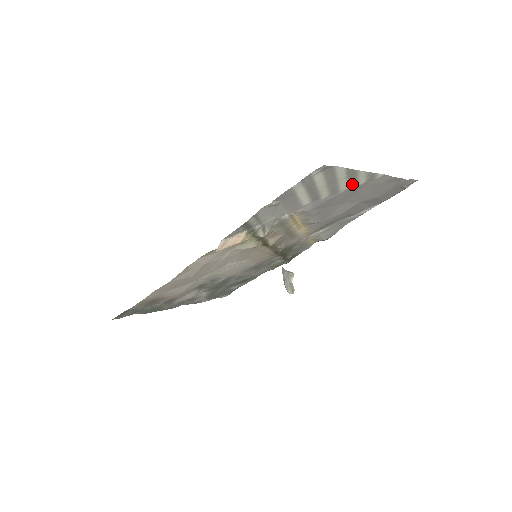
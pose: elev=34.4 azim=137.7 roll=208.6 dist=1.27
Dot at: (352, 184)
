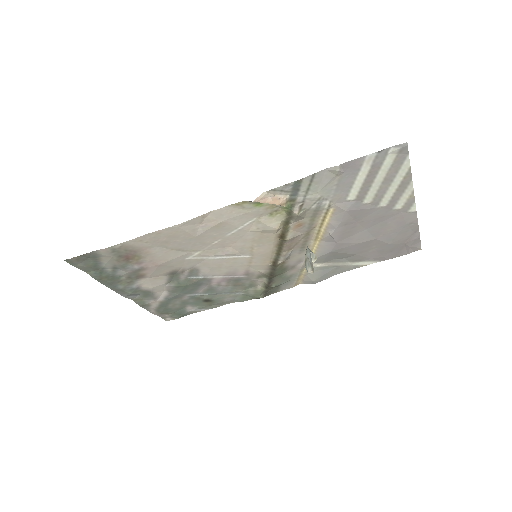
Dot at: (392, 201)
